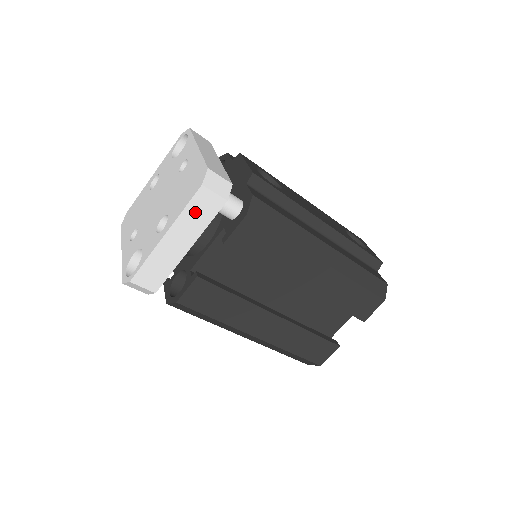
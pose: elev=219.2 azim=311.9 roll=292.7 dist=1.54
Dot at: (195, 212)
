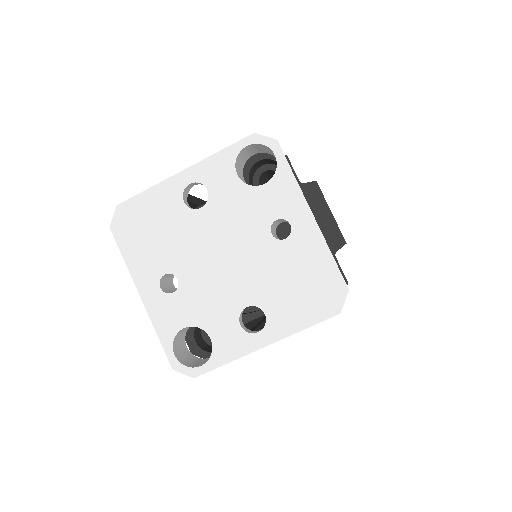
Dot at: occluded
